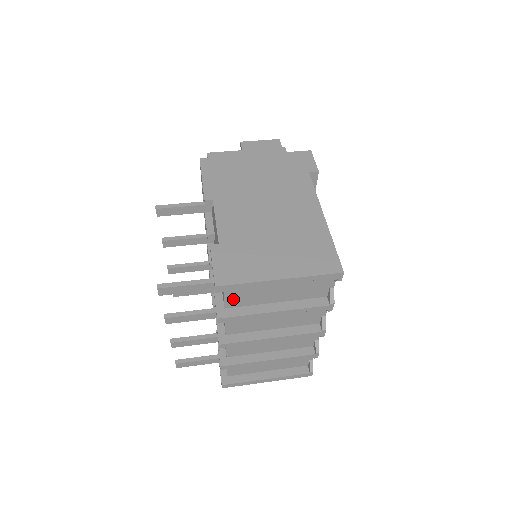
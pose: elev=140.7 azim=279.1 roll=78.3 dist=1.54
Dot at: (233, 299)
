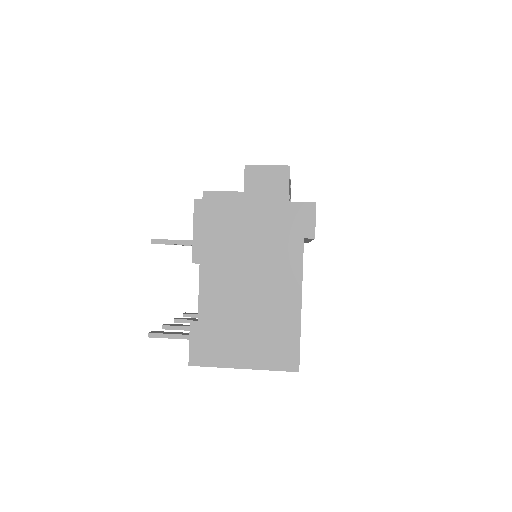
Dot at: occluded
